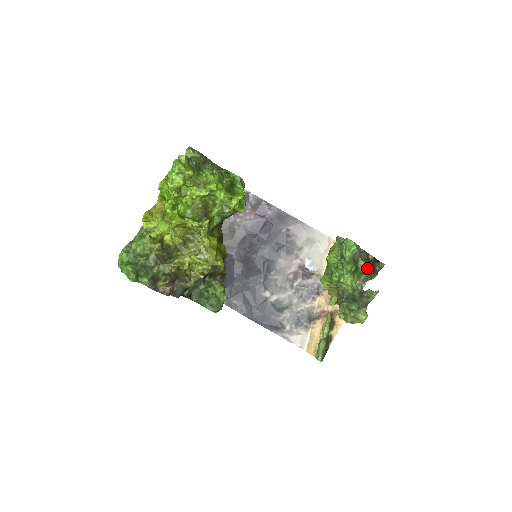
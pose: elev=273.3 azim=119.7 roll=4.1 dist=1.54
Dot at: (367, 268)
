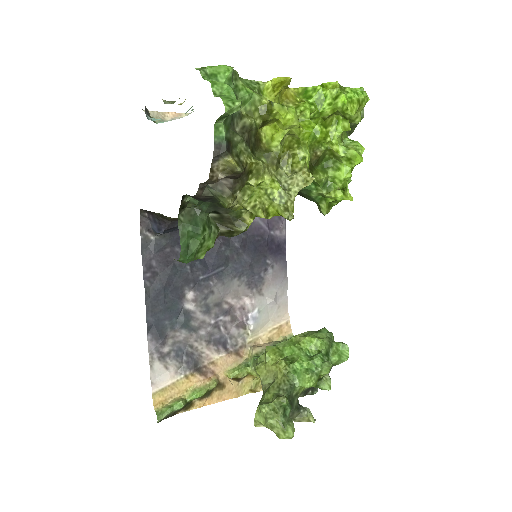
Dot at: (329, 388)
